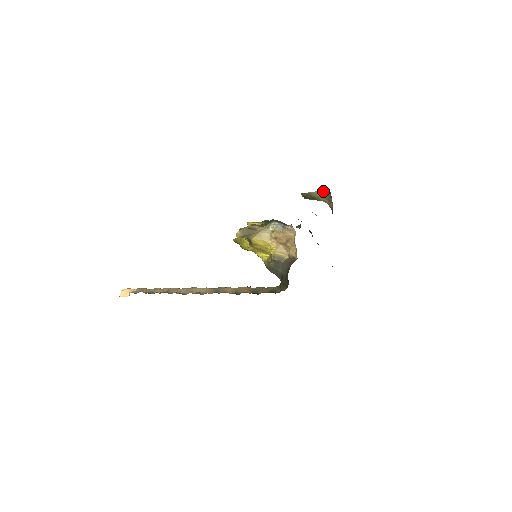
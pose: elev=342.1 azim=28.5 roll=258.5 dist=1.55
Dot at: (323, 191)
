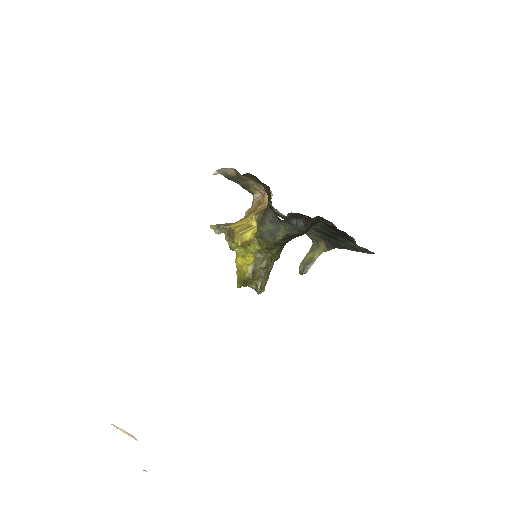
Dot at: (310, 250)
